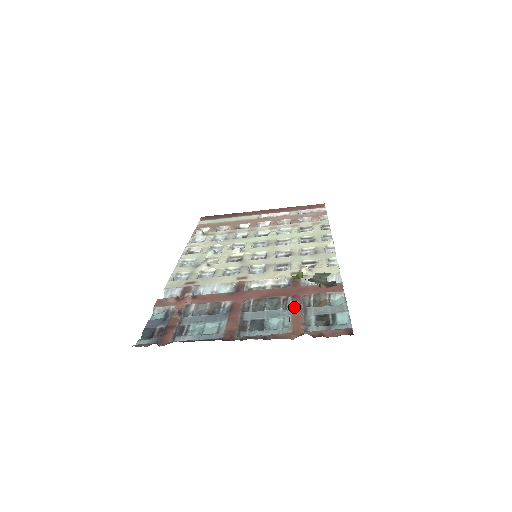
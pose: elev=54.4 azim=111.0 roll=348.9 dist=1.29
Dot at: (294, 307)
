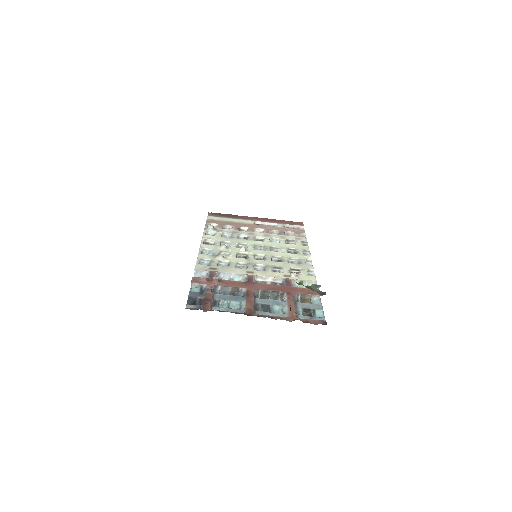
Dot at: (289, 300)
